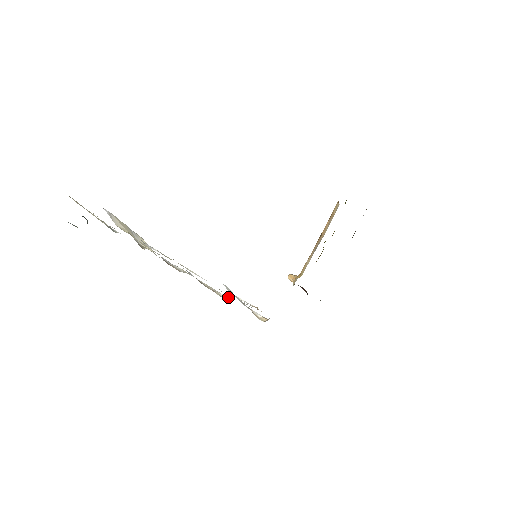
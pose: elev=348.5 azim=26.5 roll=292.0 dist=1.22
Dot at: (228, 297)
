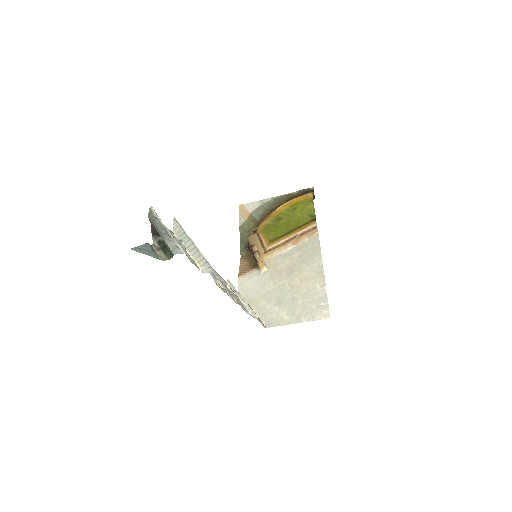
Dot at: (231, 289)
